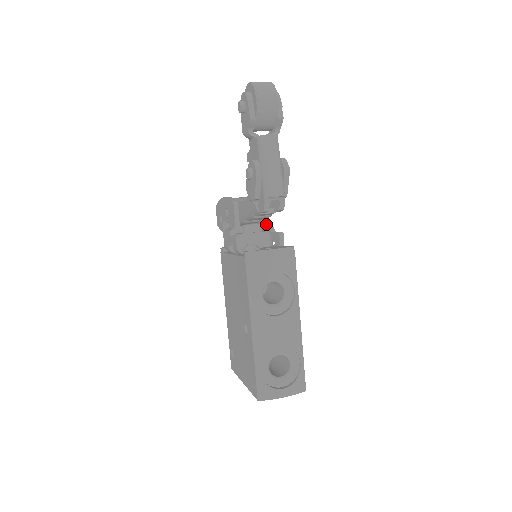
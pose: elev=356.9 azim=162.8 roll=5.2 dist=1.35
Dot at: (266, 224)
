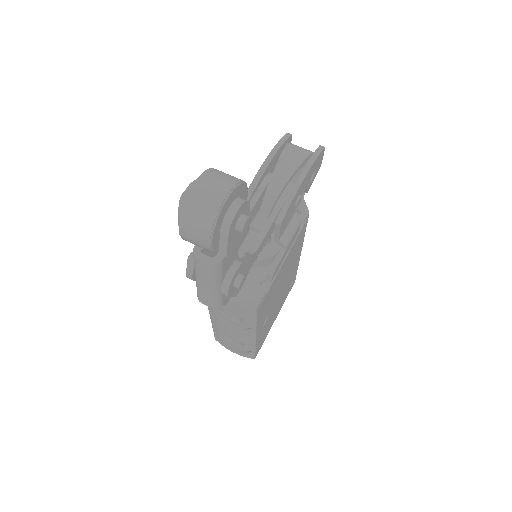
Dot at: (277, 240)
